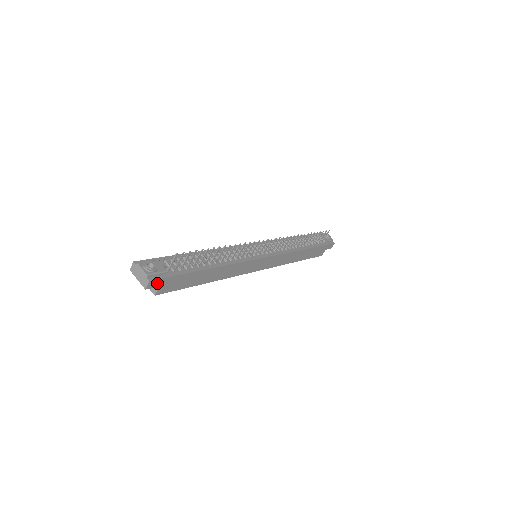
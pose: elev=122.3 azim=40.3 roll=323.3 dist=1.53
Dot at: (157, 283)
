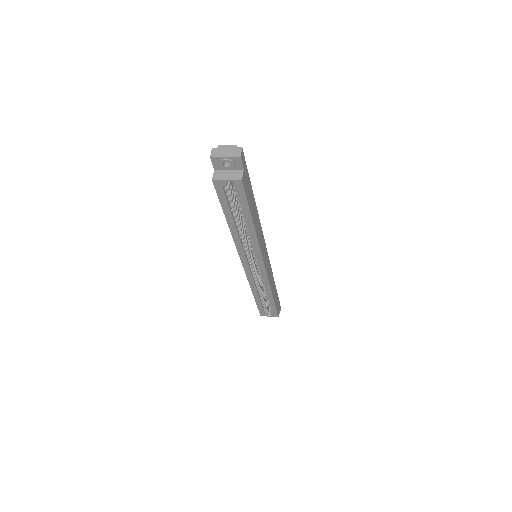
Dot at: (243, 162)
